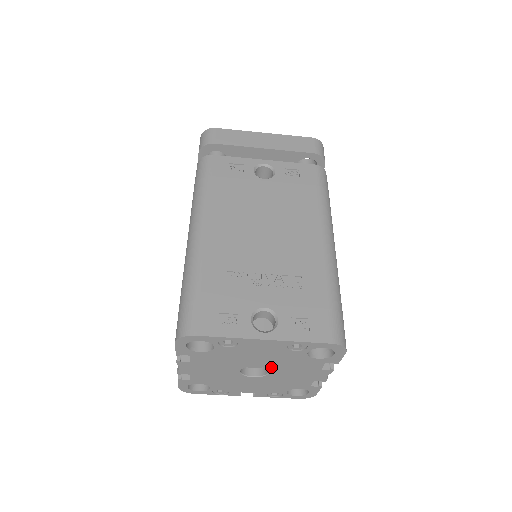
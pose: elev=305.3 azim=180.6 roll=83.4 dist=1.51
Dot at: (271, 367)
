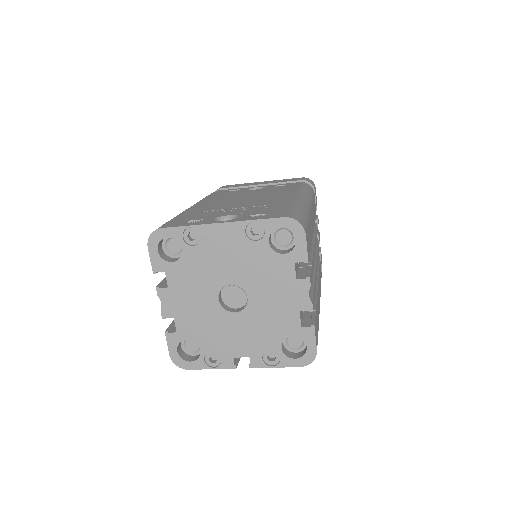
Dot at: (245, 284)
